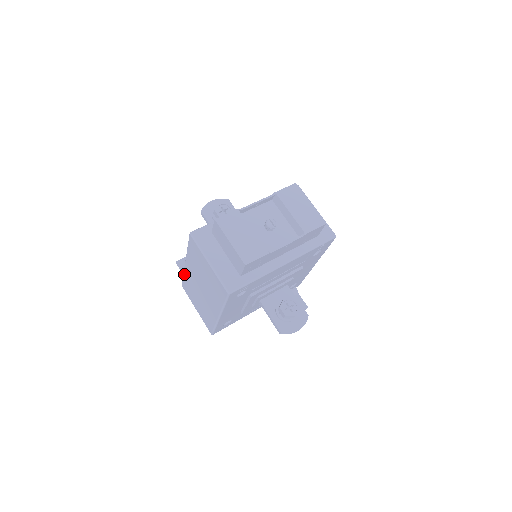
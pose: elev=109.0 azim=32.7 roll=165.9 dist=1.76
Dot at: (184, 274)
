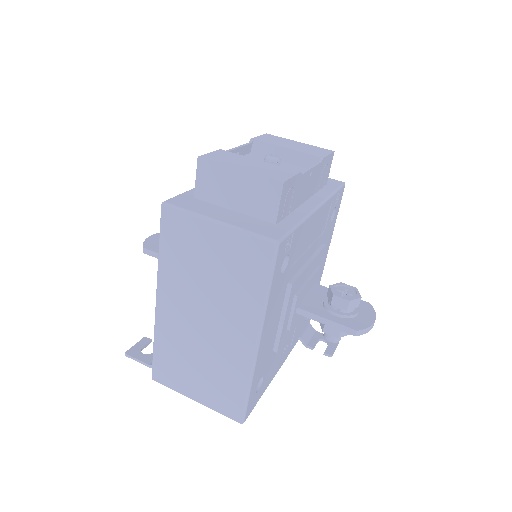
Dot at: (156, 336)
